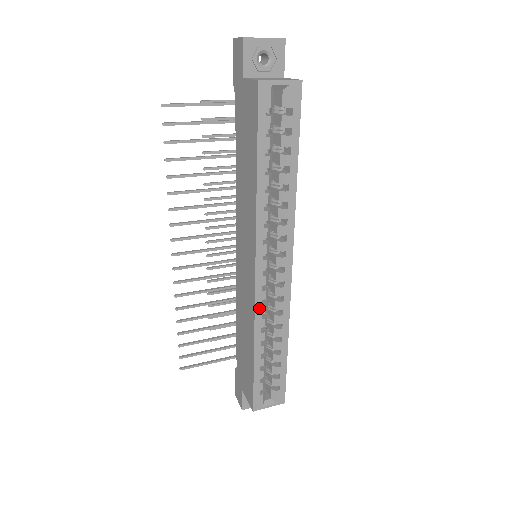
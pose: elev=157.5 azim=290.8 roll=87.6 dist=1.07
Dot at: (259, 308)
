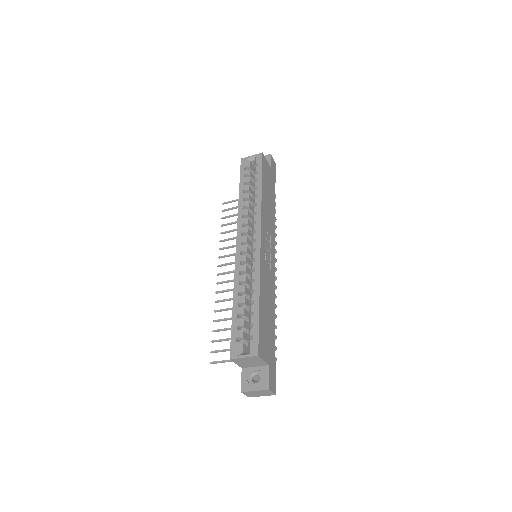
Dot at: (238, 267)
